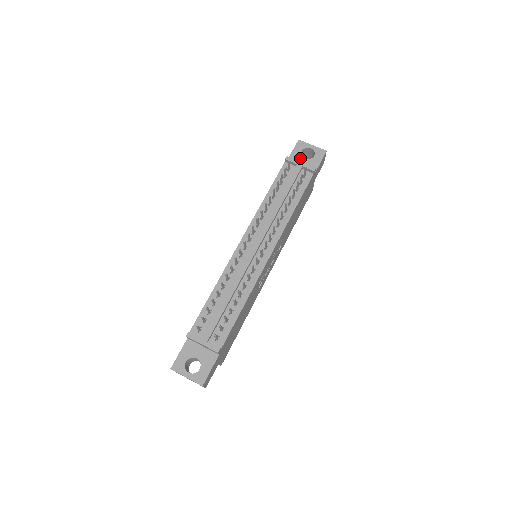
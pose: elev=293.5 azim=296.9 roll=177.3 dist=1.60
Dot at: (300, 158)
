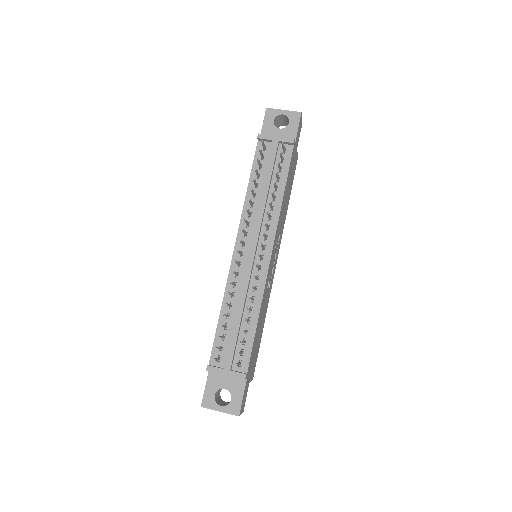
Dot at: (274, 130)
